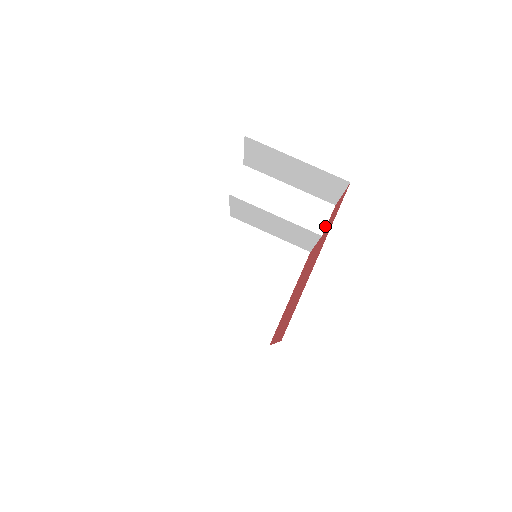
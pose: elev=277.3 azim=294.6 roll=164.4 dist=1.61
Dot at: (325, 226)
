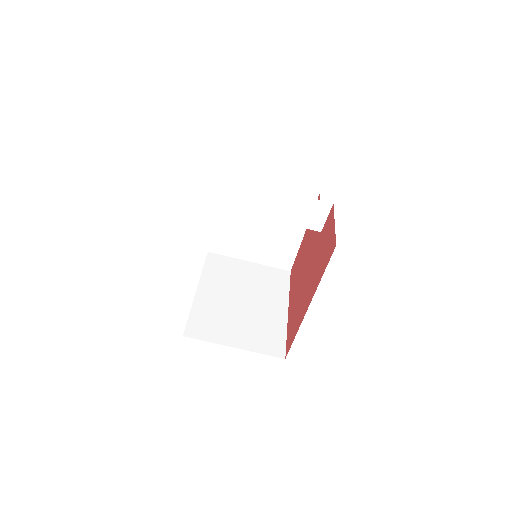
Dot at: (323, 223)
